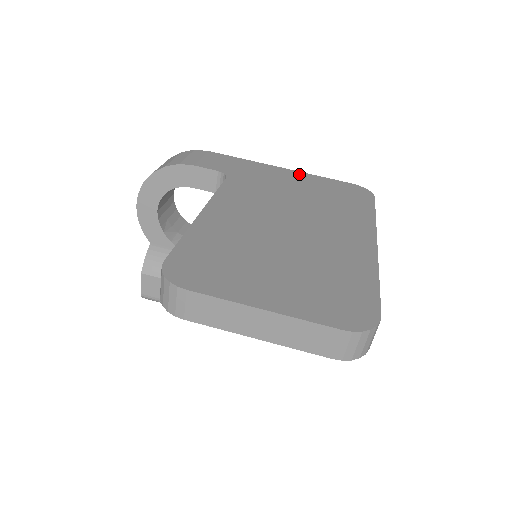
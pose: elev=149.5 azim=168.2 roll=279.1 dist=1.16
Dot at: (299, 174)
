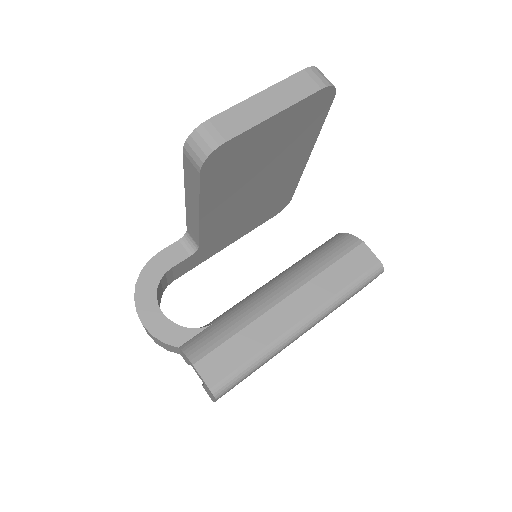
Dot at: occluded
